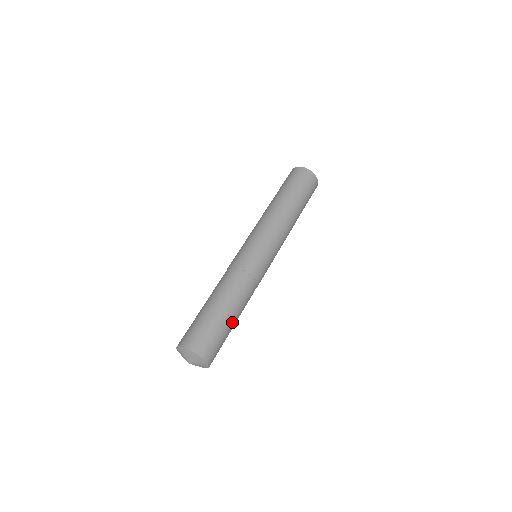
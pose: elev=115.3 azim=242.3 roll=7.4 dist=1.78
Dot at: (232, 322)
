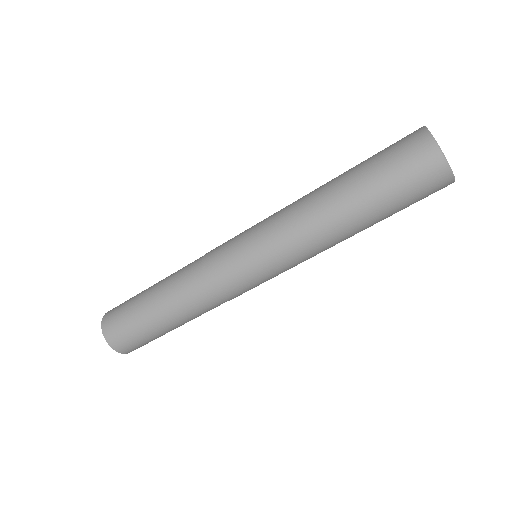
Dot at: (172, 329)
